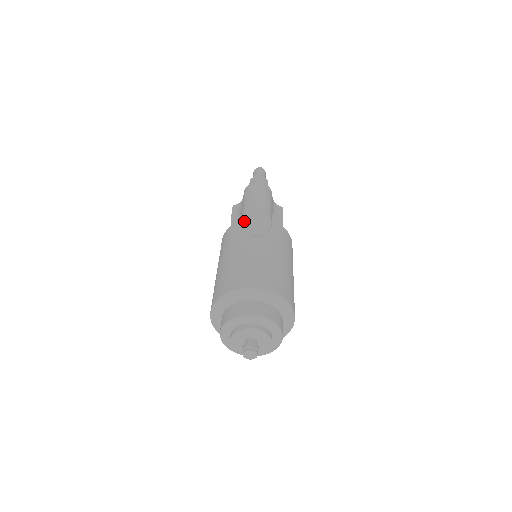
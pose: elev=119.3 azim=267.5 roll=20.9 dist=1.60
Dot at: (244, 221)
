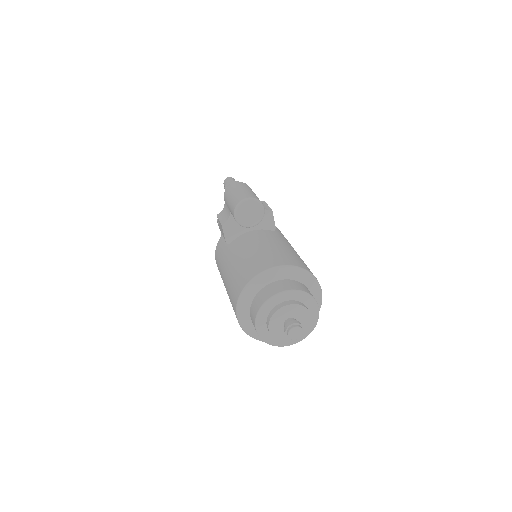
Dot at: (237, 214)
